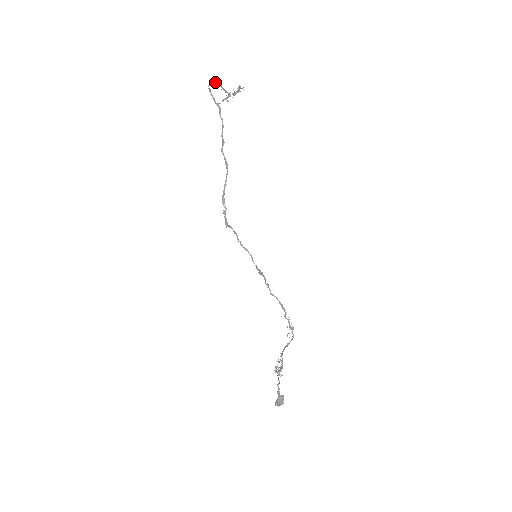
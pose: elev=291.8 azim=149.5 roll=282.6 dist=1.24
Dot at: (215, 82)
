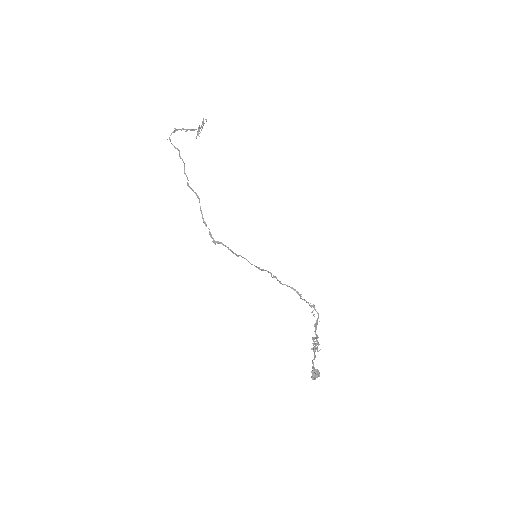
Dot at: (175, 130)
